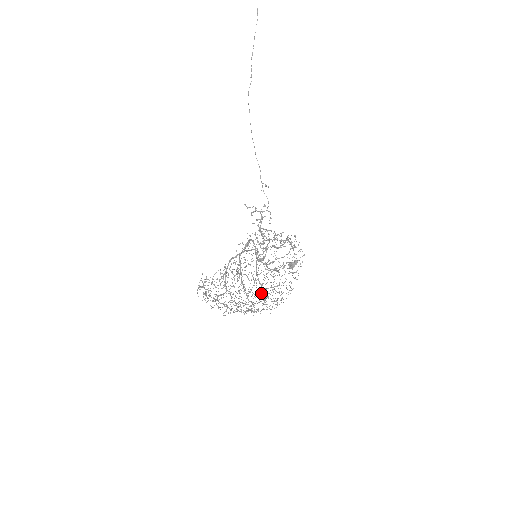
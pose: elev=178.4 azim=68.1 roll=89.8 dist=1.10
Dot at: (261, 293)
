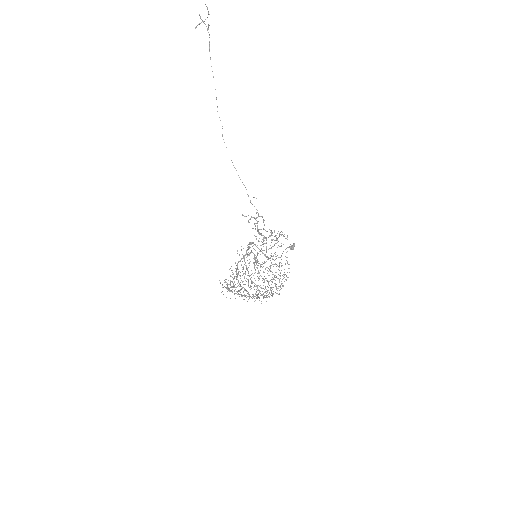
Dot at: occluded
